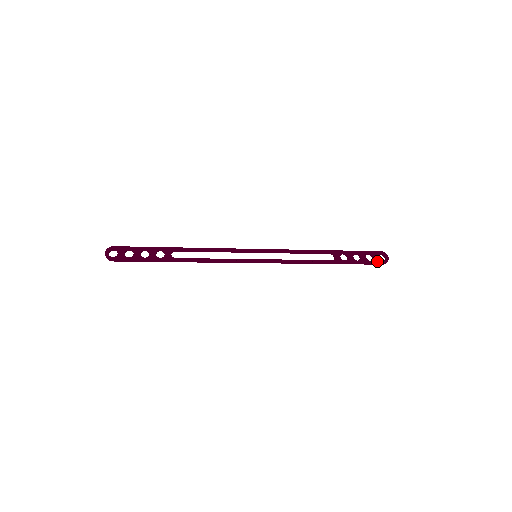
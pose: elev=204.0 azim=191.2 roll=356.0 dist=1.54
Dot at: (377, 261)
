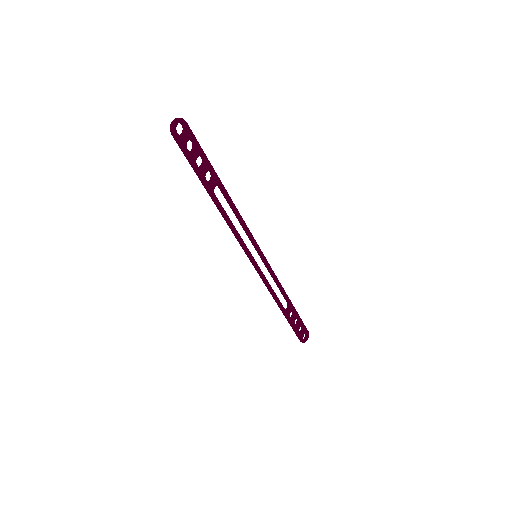
Dot at: (302, 336)
